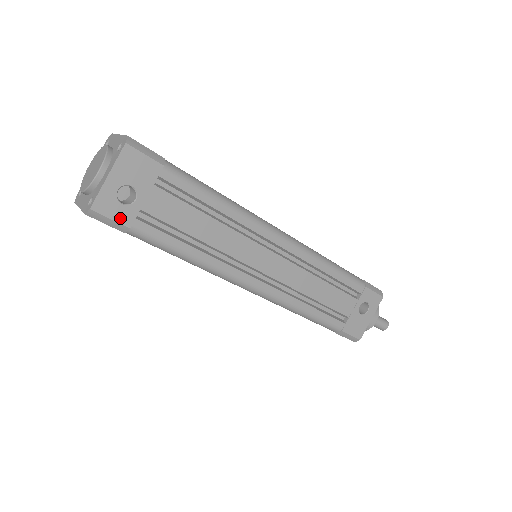
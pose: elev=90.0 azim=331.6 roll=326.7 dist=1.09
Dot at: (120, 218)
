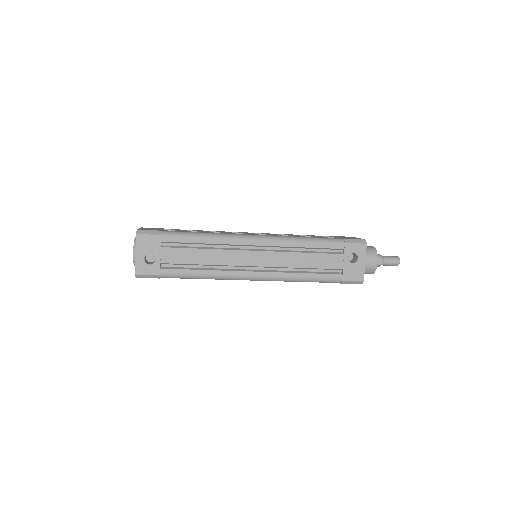
Dot at: (152, 272)
